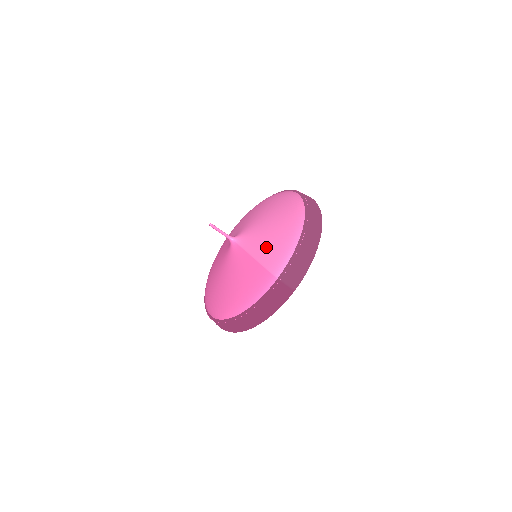
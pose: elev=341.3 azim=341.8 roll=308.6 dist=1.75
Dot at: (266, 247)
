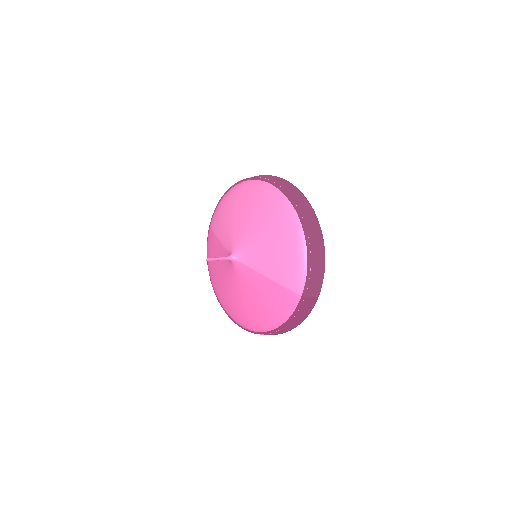
Dot at: (275, 265)
